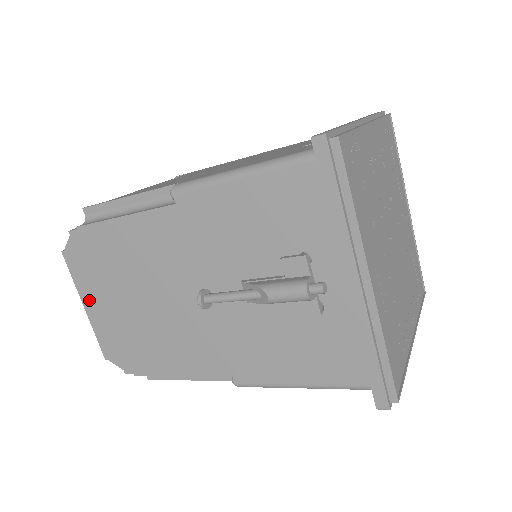
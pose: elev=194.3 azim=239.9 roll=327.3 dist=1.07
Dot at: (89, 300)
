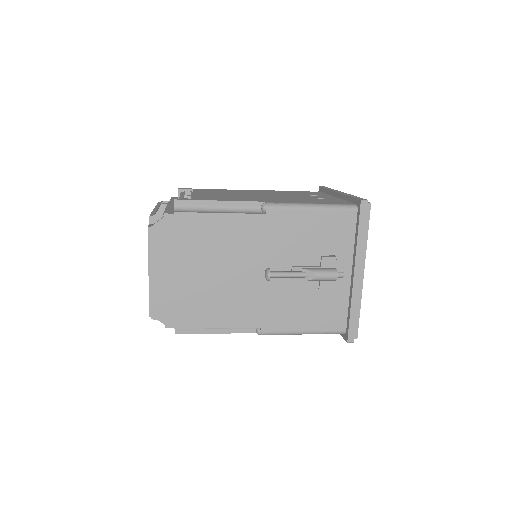
Dot at: (157, 267)
